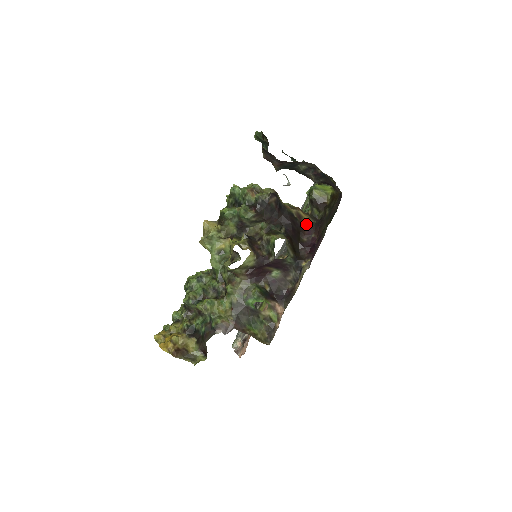
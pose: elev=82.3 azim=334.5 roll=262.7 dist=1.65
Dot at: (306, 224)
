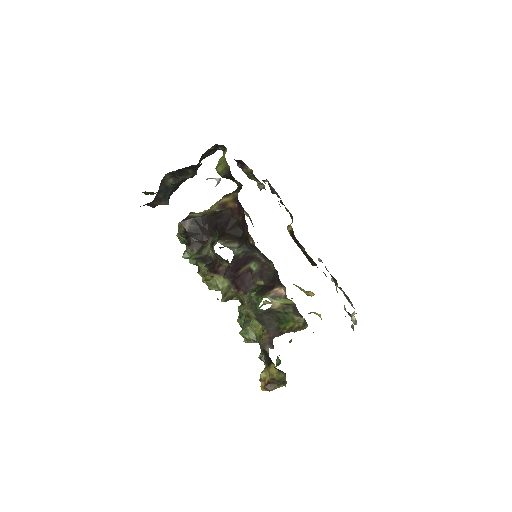
Dot at: (233, 204)
